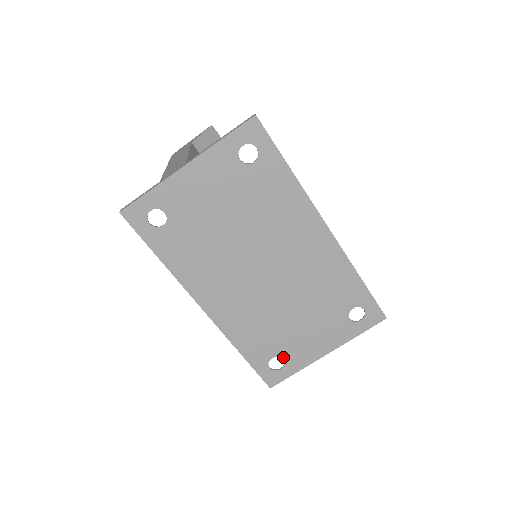
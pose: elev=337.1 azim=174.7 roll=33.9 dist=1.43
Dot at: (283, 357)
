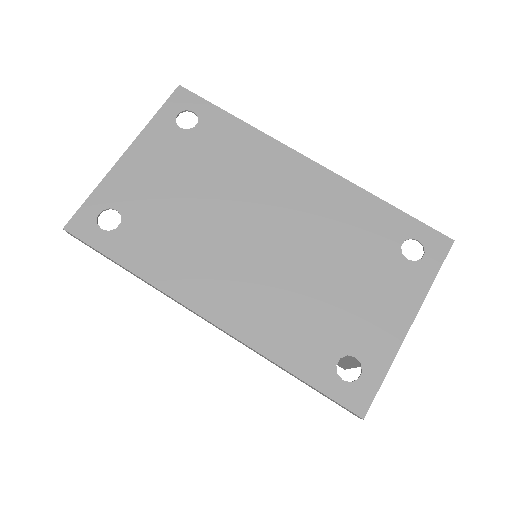
Dot at: (353, 354)
